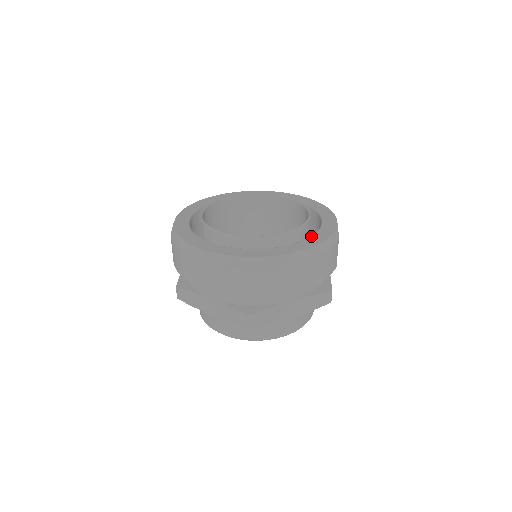
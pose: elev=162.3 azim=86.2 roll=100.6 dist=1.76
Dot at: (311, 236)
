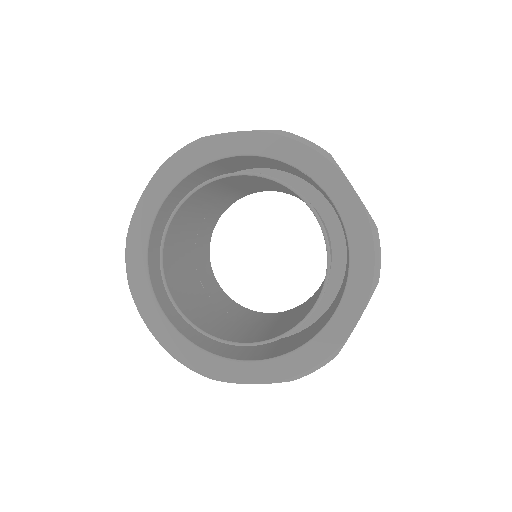
Dot at: (290, 354)
